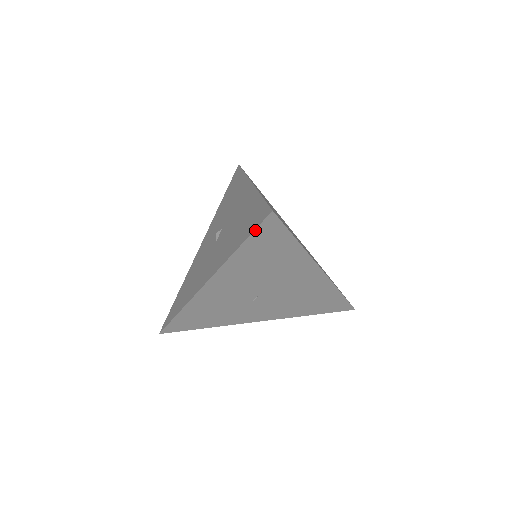
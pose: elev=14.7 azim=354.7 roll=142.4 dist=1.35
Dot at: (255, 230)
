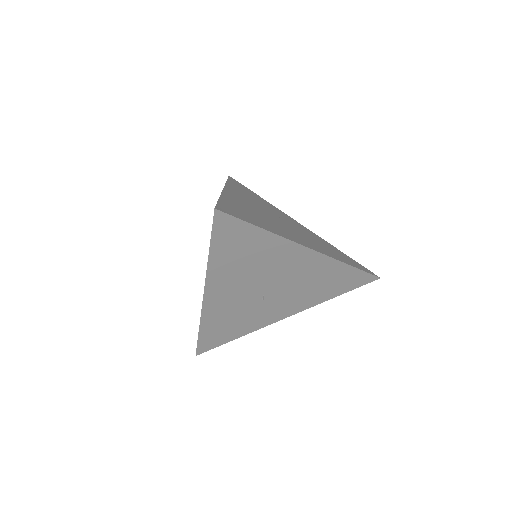
Dot at: (212, 232)
